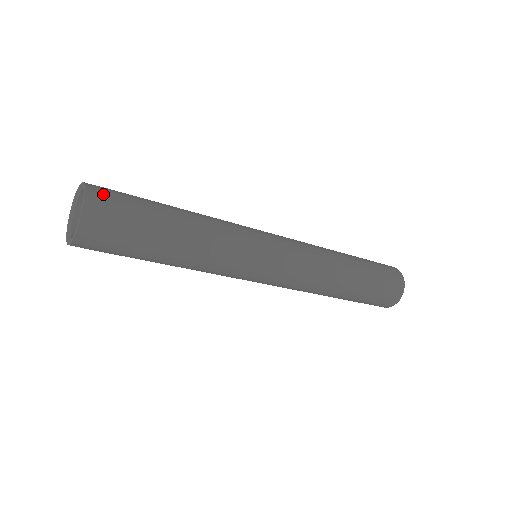
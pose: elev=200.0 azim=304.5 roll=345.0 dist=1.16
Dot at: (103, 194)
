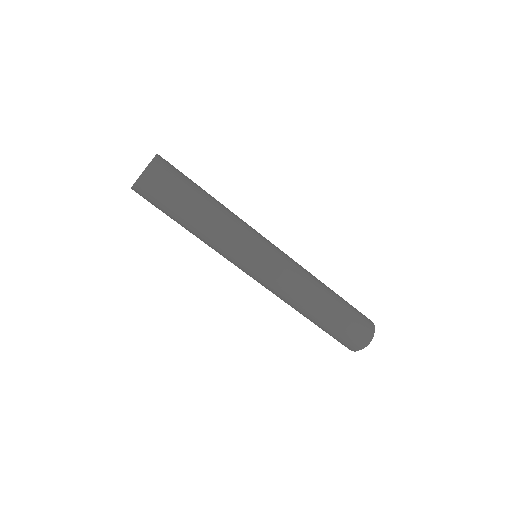
Dot at: occluded
